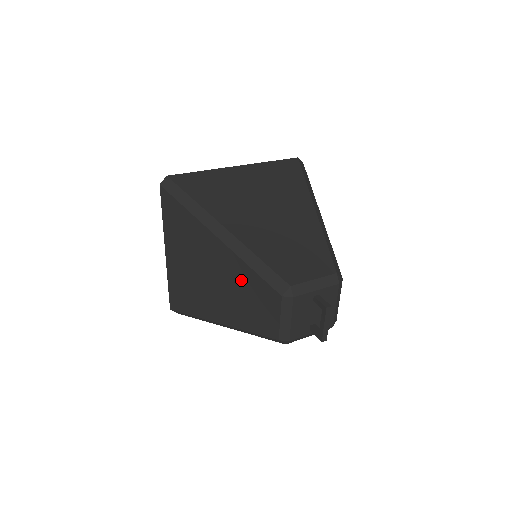
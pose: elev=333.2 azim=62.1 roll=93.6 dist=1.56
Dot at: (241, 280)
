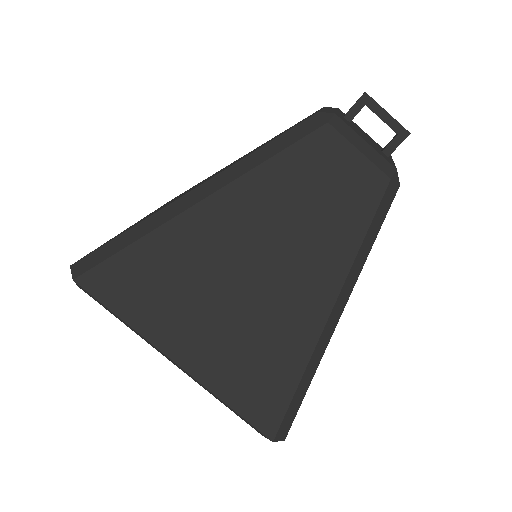
Dot at: (279, 195)
